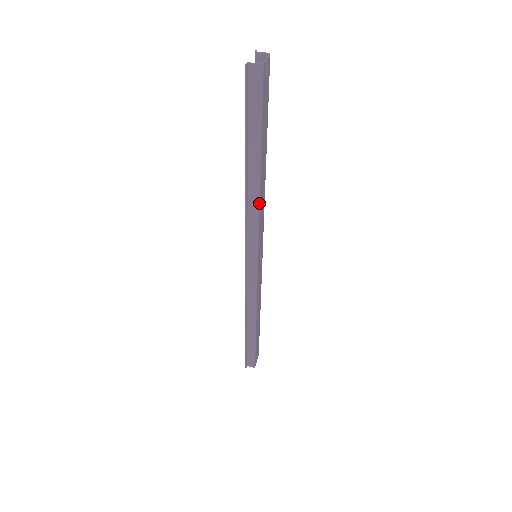
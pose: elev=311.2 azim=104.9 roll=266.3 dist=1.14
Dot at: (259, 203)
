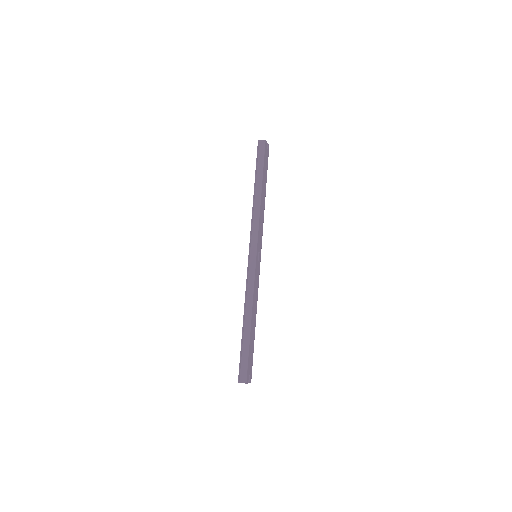
Dot at: (260, 209)
